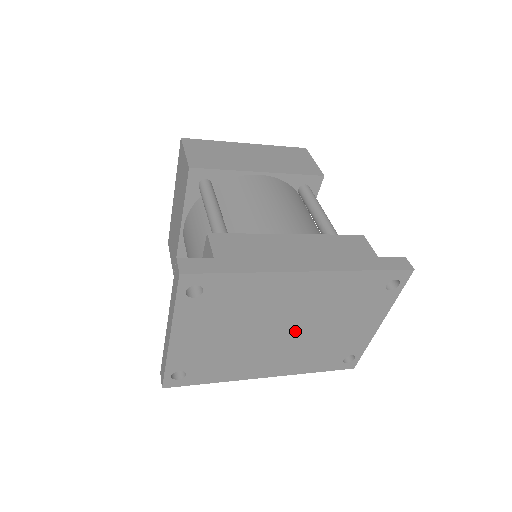
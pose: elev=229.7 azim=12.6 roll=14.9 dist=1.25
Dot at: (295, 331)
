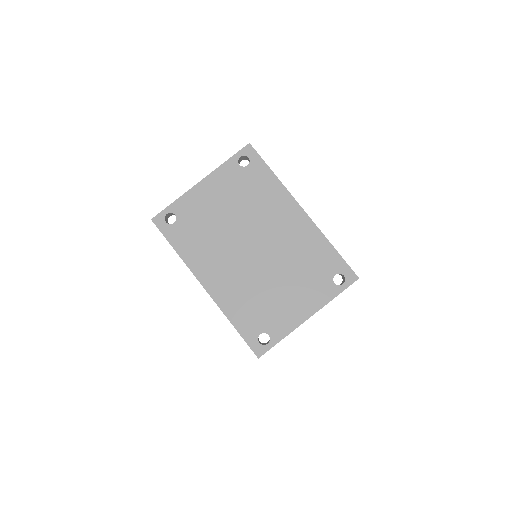
Dot at: (259, 257)
